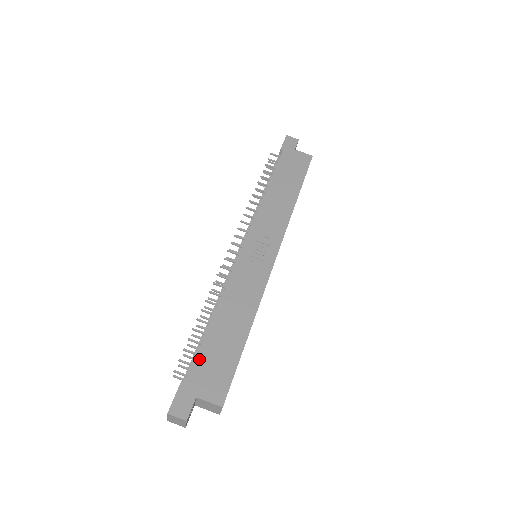
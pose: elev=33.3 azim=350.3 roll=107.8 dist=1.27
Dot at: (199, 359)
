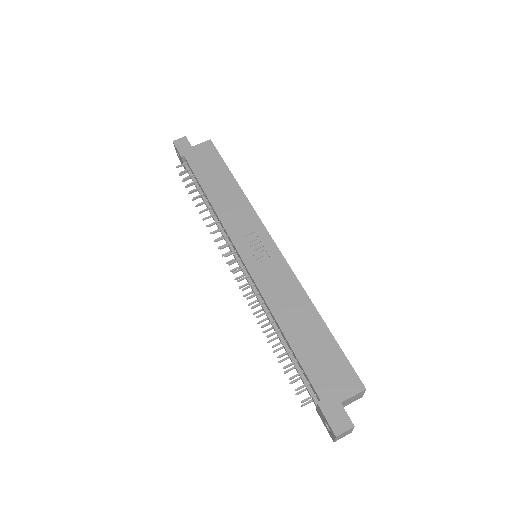
Dot at: (310, 374)
